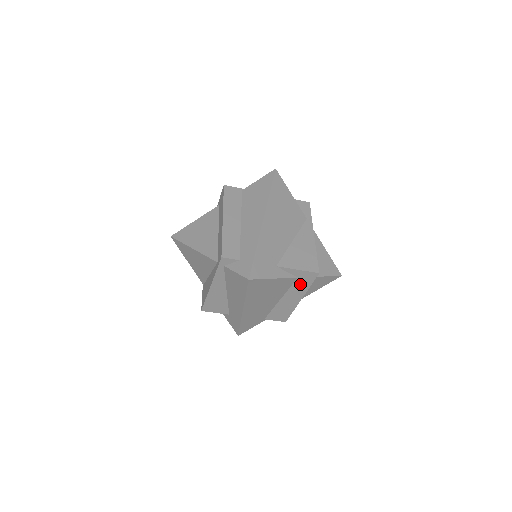
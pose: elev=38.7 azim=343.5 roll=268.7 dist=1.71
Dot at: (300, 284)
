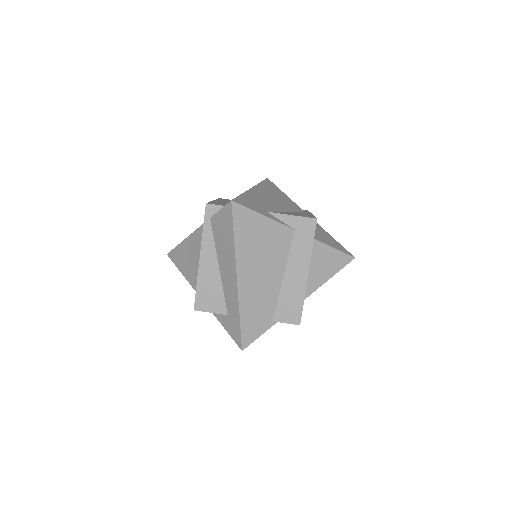
Dot at: (300, 242)
